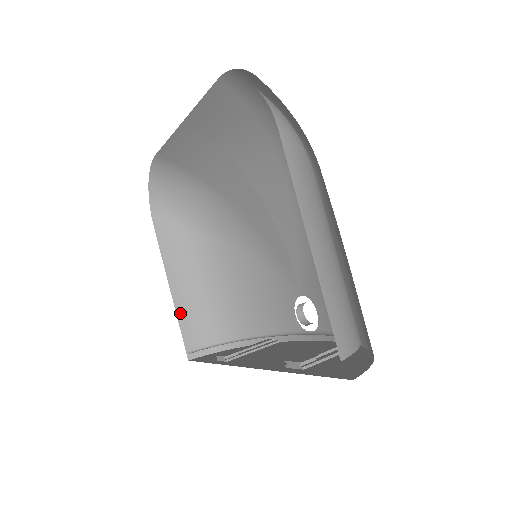
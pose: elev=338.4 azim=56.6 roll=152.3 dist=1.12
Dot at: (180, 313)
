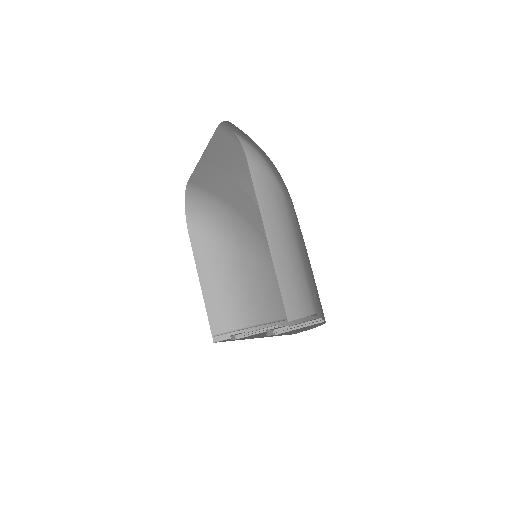
Dot at: (208, 305)
